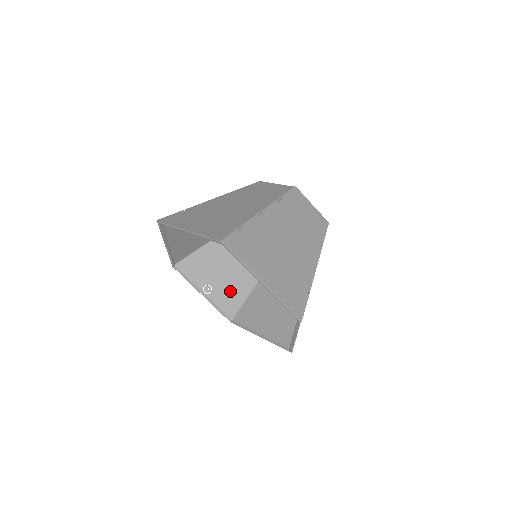
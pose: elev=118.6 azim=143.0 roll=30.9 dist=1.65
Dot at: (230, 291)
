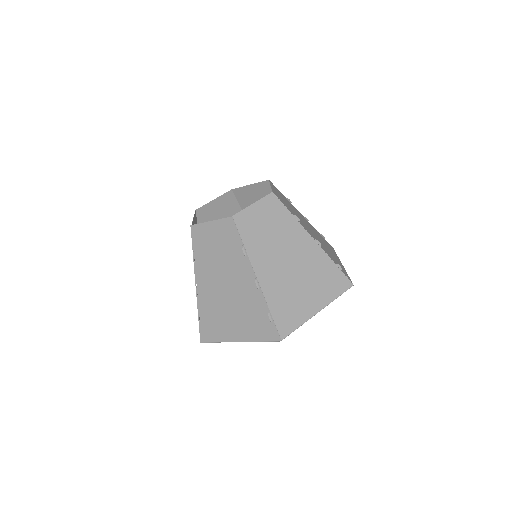
Dot at: occluded
